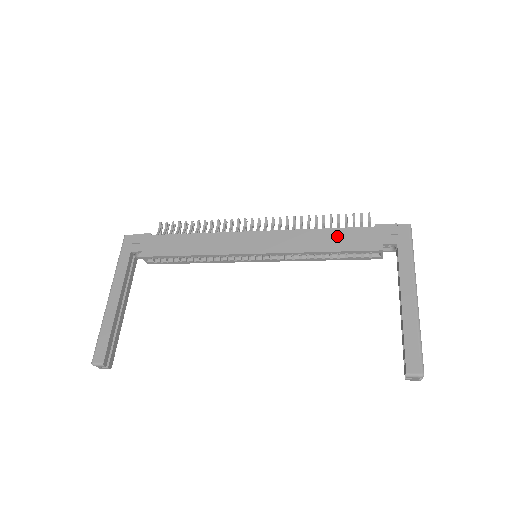
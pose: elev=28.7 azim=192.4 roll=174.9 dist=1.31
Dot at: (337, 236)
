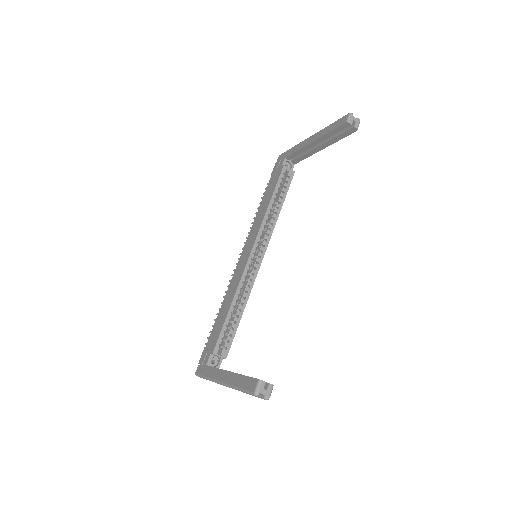
Dot at: (266, 196)
